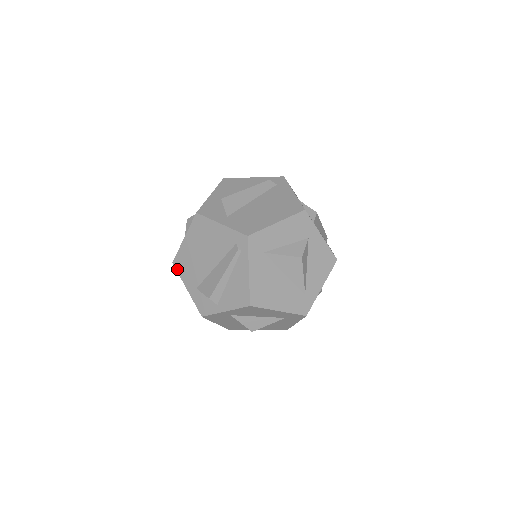
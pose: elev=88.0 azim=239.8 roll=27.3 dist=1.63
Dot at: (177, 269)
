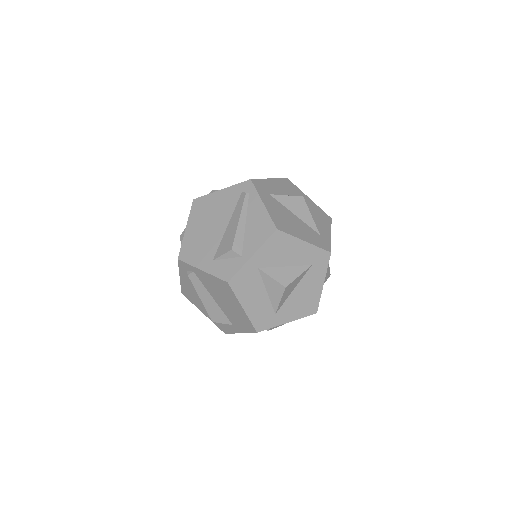
Dot at: (185, 260)
